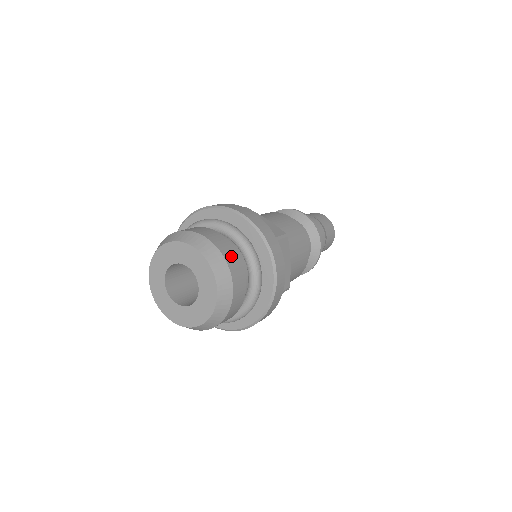
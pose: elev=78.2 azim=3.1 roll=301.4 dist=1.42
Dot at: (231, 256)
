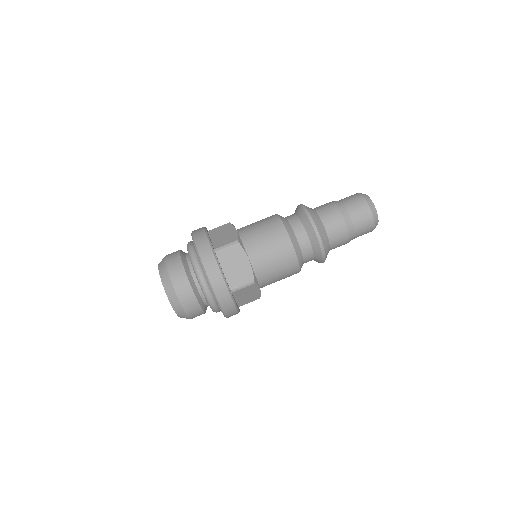
Dot at: (175, 270)
